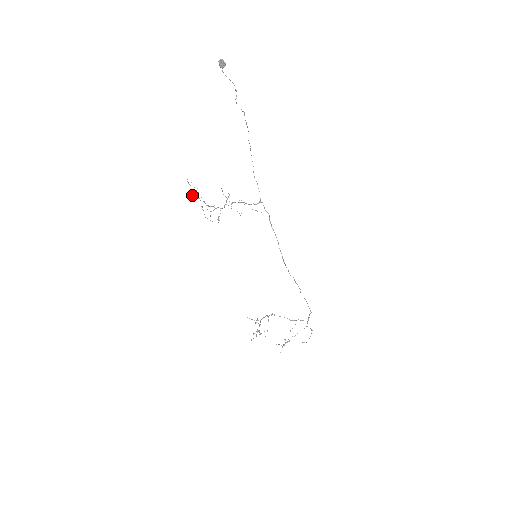
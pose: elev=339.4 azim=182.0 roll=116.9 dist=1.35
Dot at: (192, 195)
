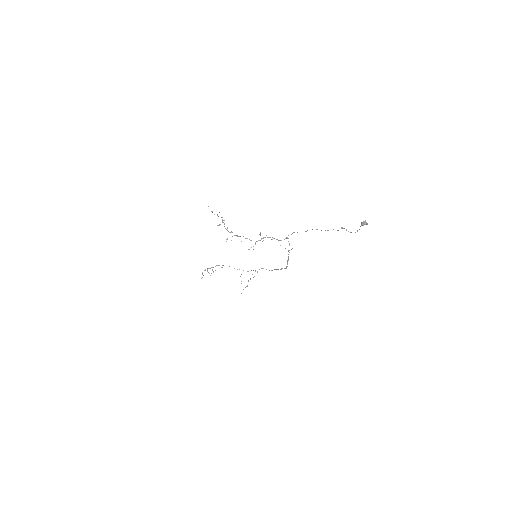
Dot at: (219, 225)
